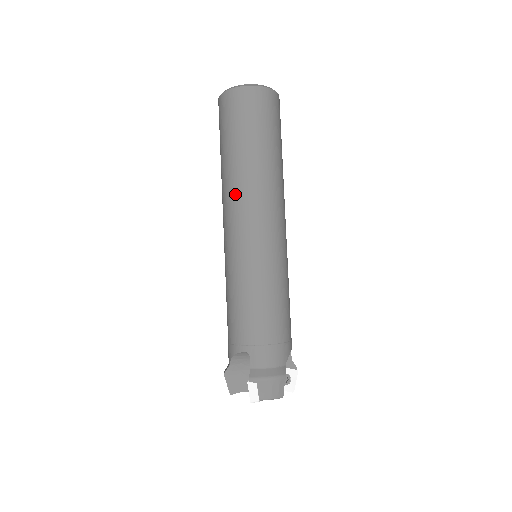
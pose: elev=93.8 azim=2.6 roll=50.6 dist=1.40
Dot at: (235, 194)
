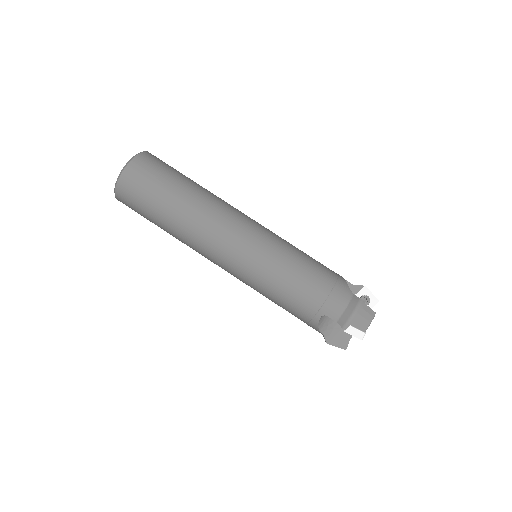
Dot at: (198, 240)
